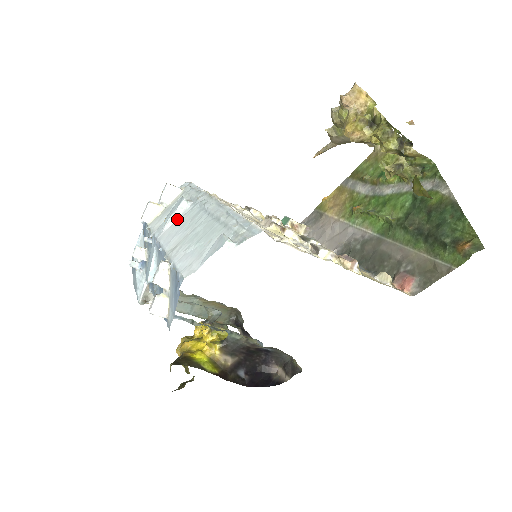
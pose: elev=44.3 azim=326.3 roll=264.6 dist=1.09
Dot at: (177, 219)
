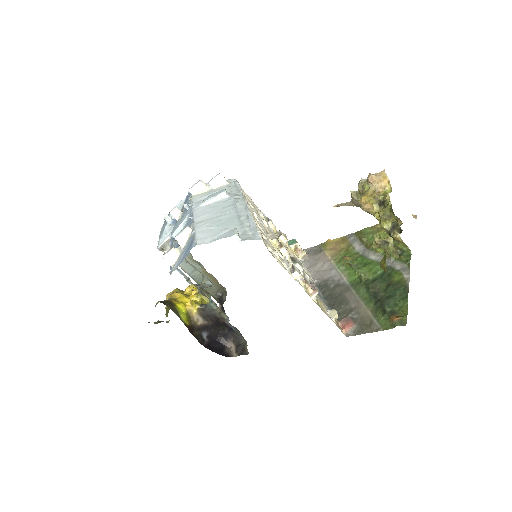
Dot at: (213, 203)
